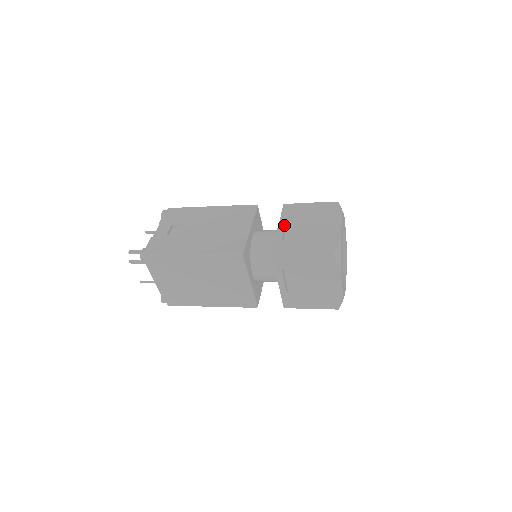
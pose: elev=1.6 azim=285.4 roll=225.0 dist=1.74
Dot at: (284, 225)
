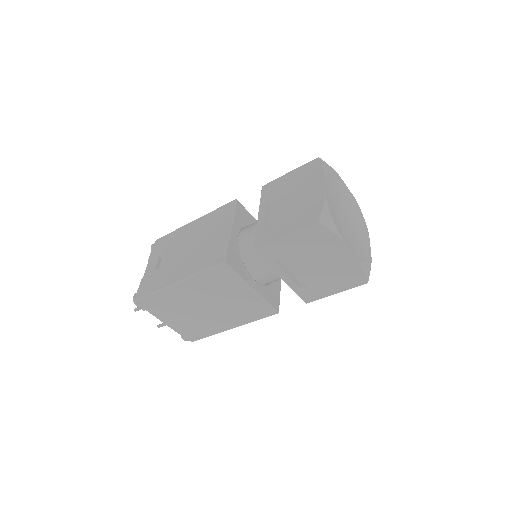
Dot at: (264, 210)
